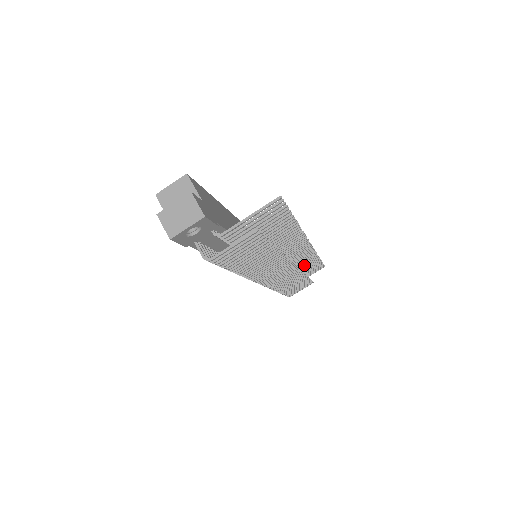
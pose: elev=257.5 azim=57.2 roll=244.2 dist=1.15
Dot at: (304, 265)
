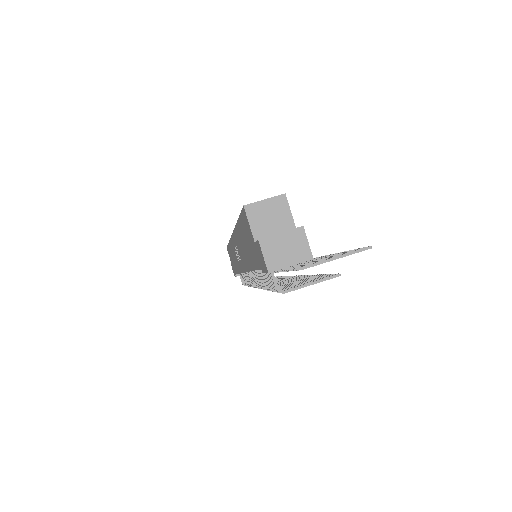
Dot at: occluded
